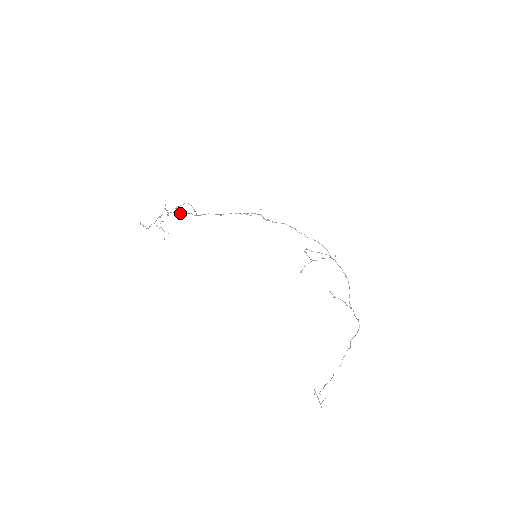
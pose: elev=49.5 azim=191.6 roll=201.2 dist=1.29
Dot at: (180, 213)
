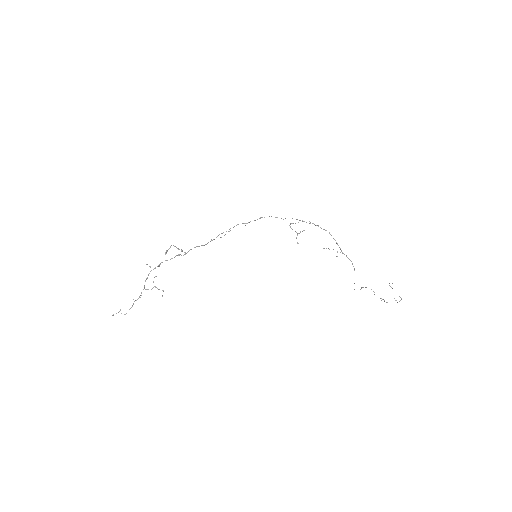
Dot at: occluded
